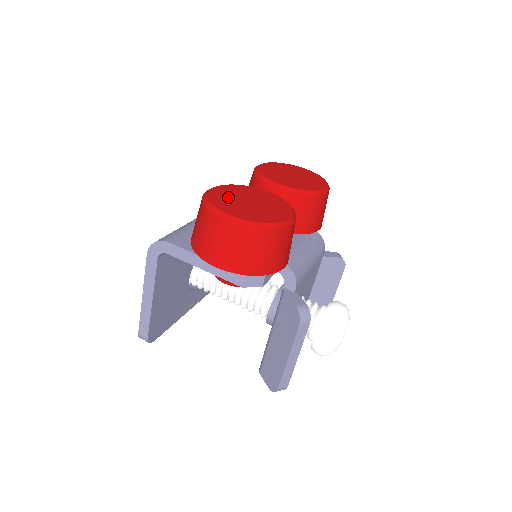
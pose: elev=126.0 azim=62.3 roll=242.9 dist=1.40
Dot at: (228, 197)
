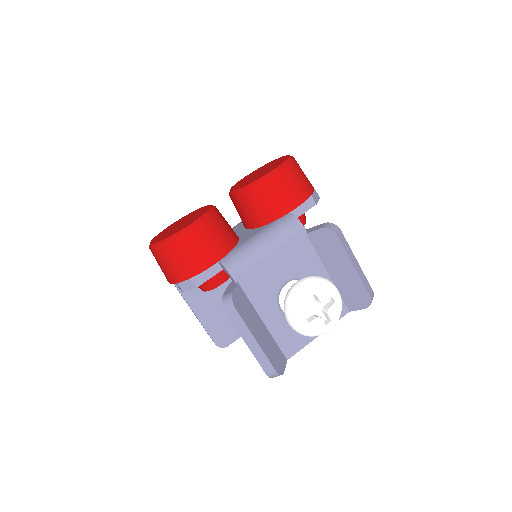
Dot at: occluded
